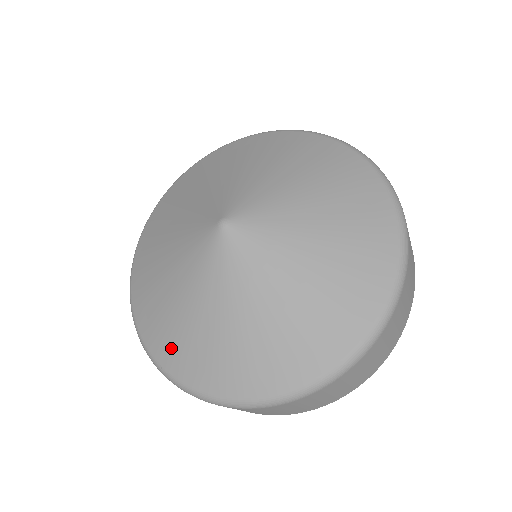
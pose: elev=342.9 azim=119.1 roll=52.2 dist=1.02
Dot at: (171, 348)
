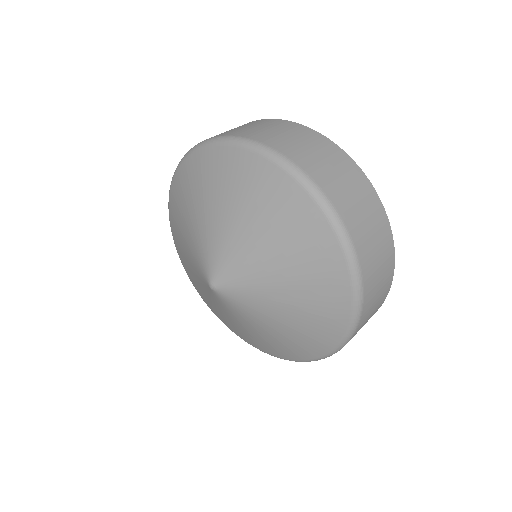
Dot at: (223, 320)
